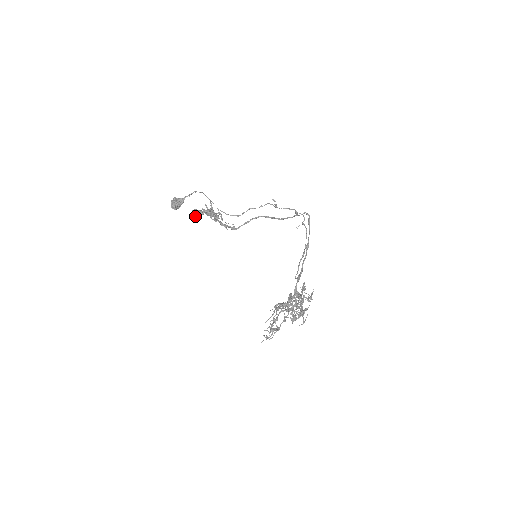
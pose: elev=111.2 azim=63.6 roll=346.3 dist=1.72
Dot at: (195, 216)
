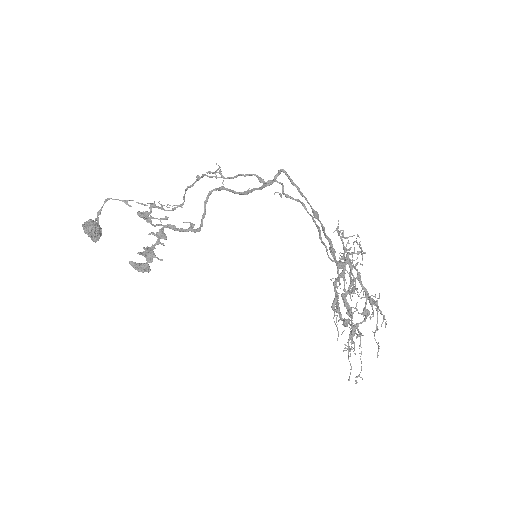
Dot at: occluded
